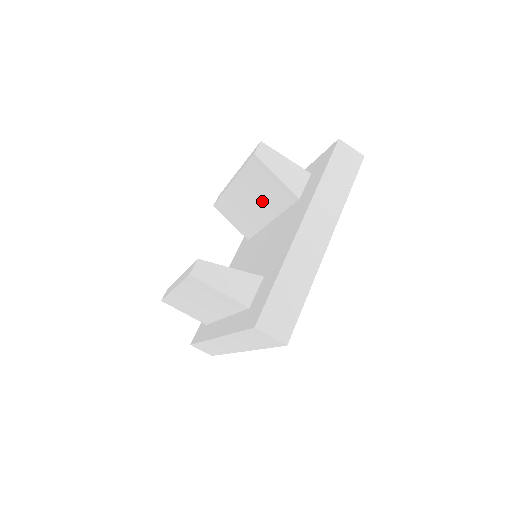
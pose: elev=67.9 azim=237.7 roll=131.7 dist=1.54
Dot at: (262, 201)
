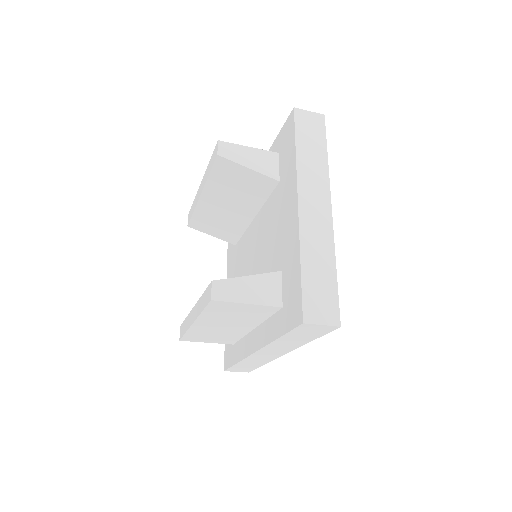
Dot at: (239, 200)
